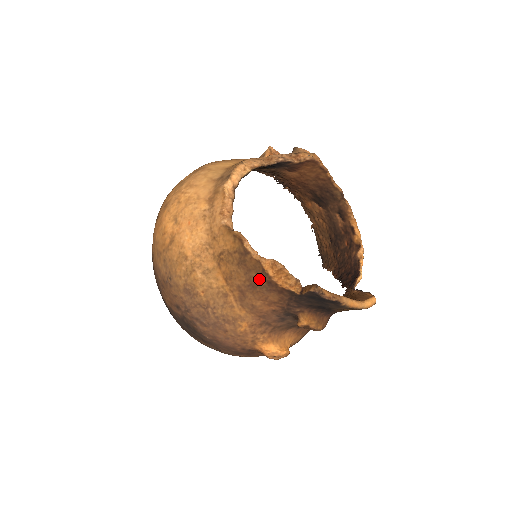
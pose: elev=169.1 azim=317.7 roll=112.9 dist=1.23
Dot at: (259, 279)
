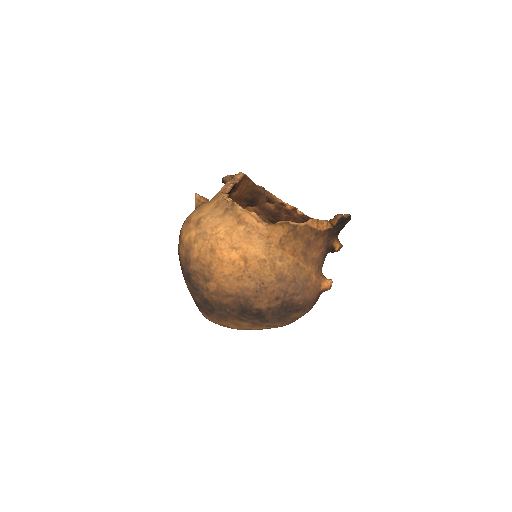
Dot at: (310, 237)
